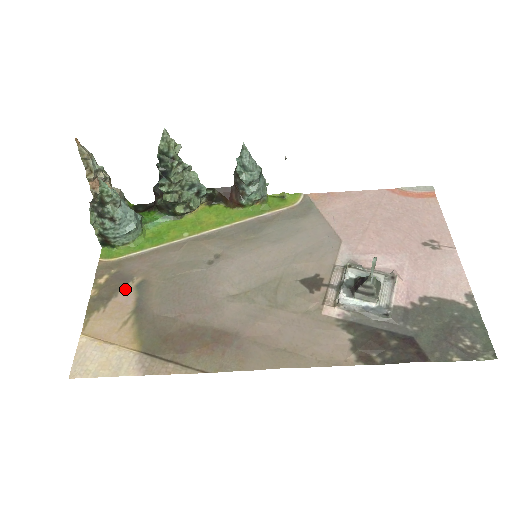
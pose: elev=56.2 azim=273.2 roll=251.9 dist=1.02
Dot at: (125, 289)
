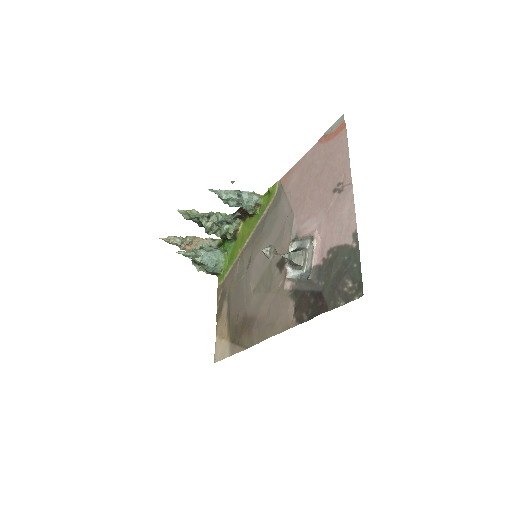
Dot at: (225, 301)
